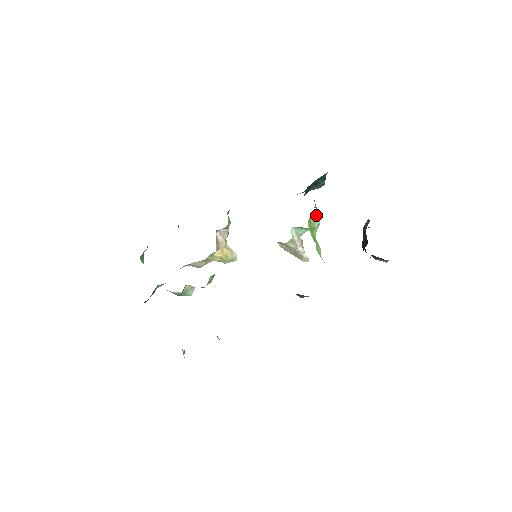
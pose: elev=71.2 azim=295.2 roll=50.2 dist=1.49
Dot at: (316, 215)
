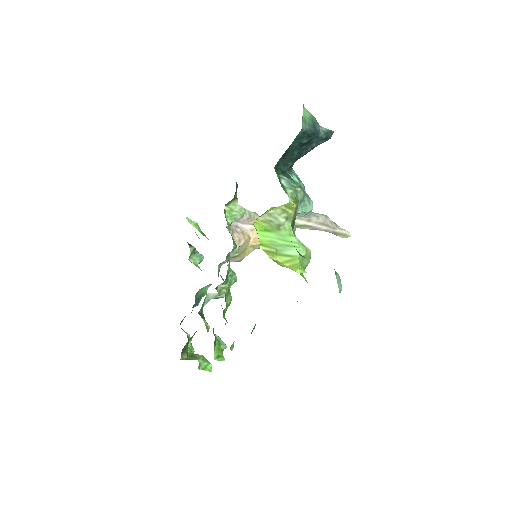
Dot at: (273, 209)
